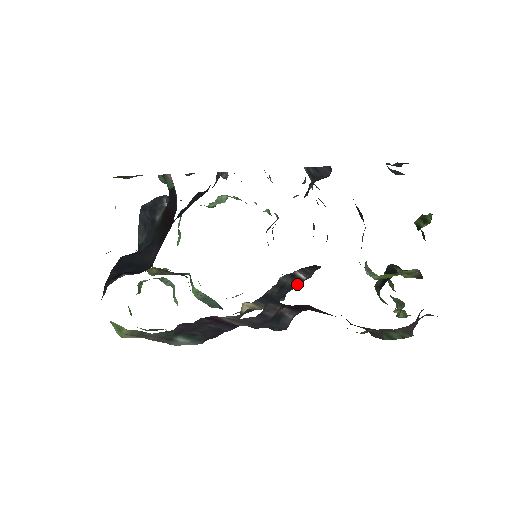
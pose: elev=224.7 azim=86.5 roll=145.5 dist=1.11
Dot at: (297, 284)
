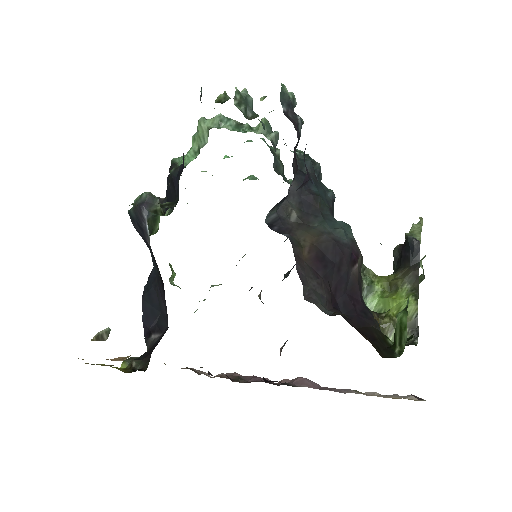
Dot at: occluded
